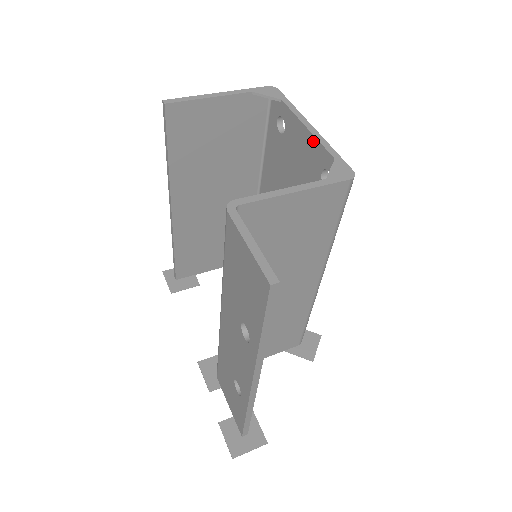
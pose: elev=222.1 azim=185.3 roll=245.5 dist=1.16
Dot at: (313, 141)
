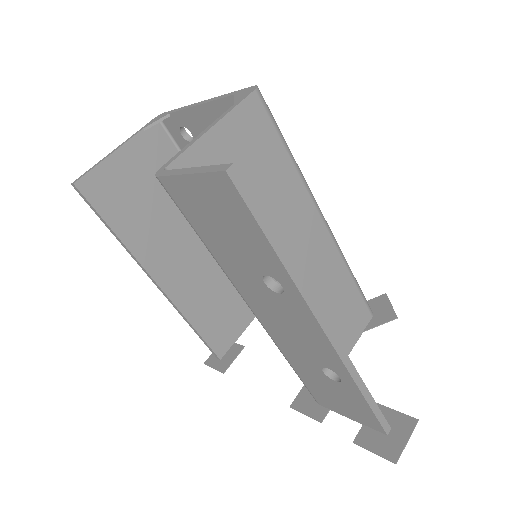
Dot at: (211, 107)
